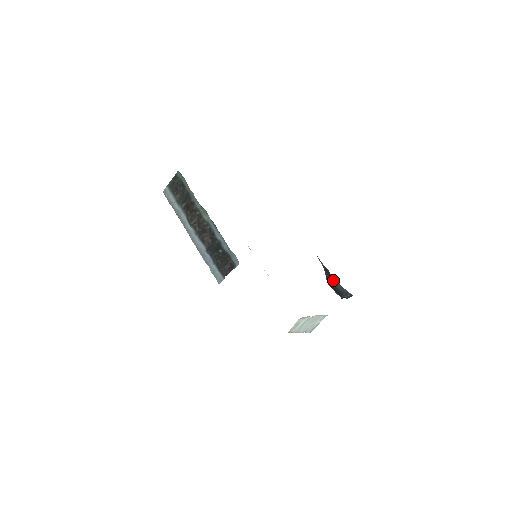
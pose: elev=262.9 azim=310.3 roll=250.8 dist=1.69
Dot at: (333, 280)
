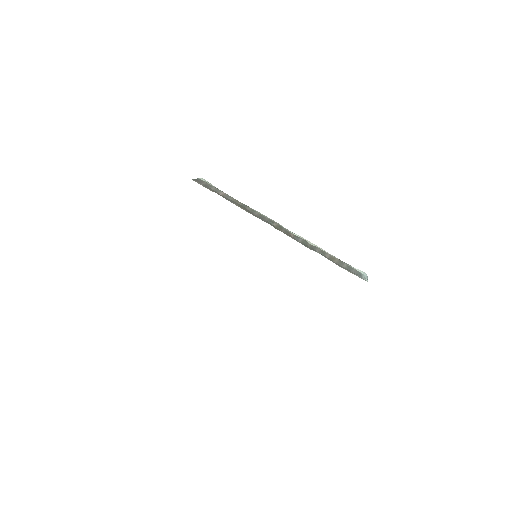
Dot at: occluded
